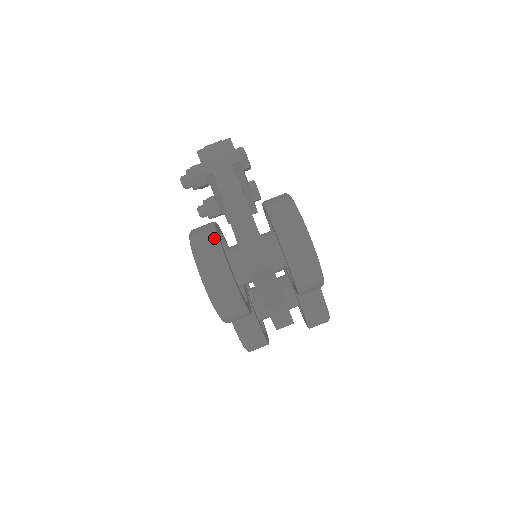
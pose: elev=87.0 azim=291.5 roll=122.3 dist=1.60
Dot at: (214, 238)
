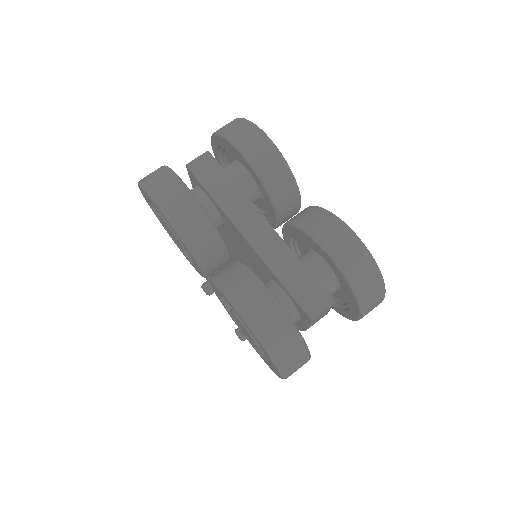
Dot at: occluded
